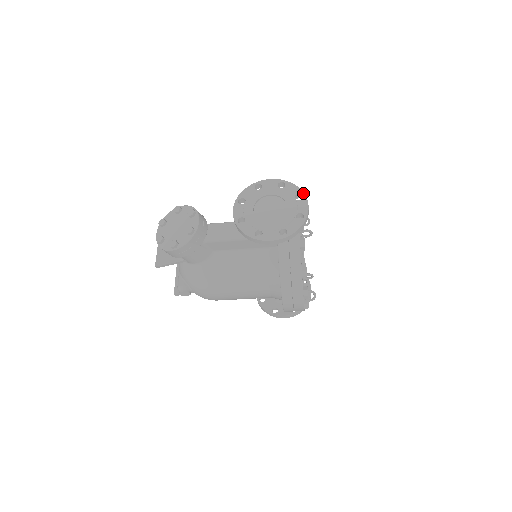
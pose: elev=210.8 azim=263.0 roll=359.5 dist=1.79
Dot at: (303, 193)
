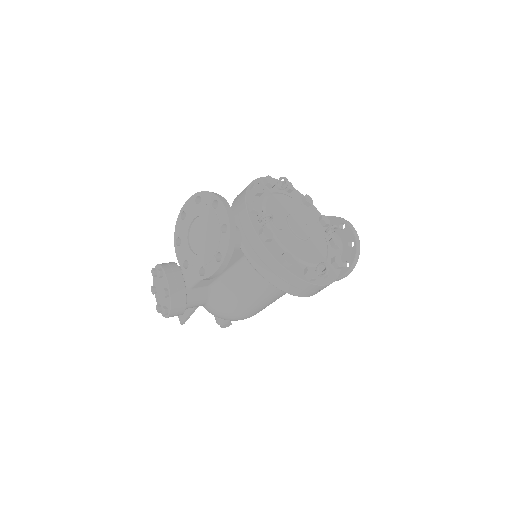
Dot at: (217, 197)
